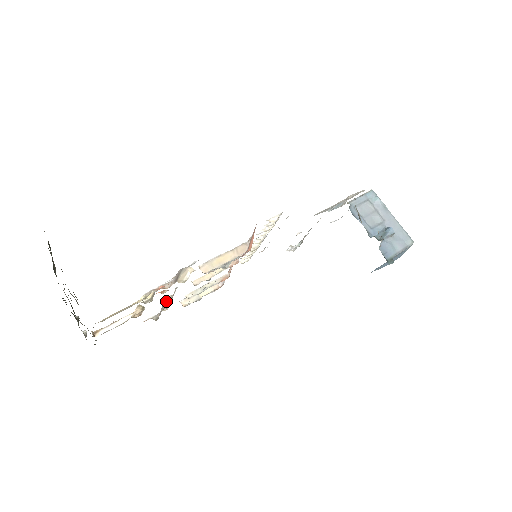
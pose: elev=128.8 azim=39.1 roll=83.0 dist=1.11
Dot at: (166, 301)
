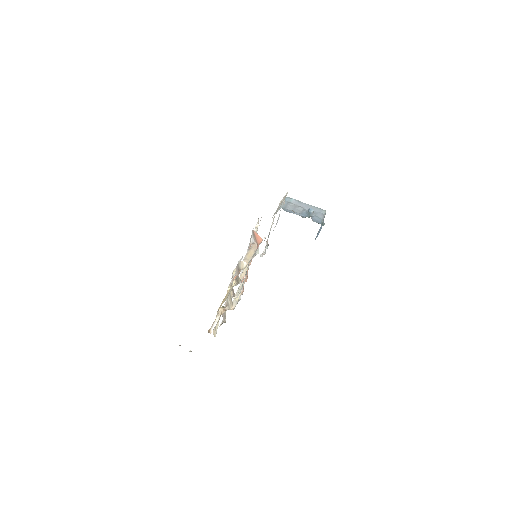
Dot at: (232, 297)
